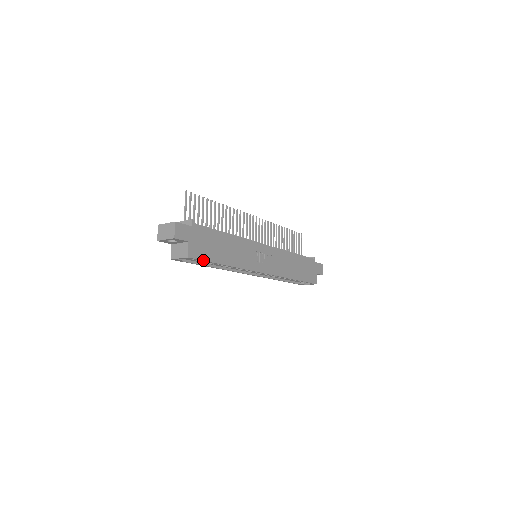
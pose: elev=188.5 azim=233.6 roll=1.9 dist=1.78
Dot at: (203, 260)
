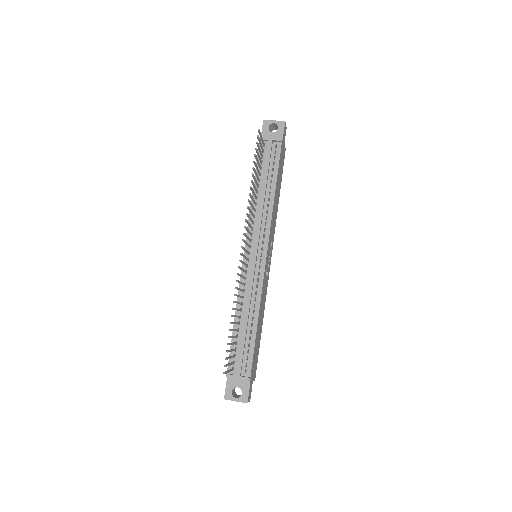
Dot at: occluded
